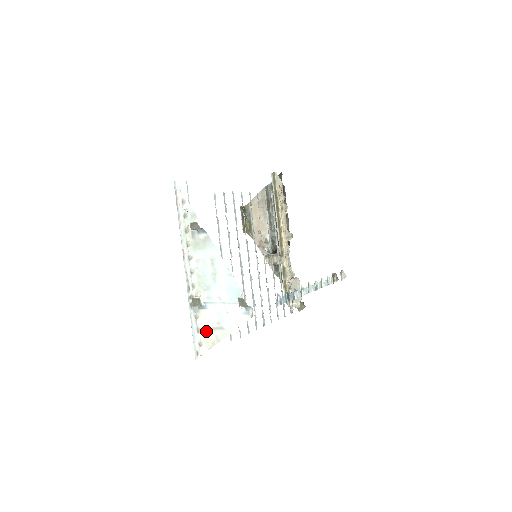
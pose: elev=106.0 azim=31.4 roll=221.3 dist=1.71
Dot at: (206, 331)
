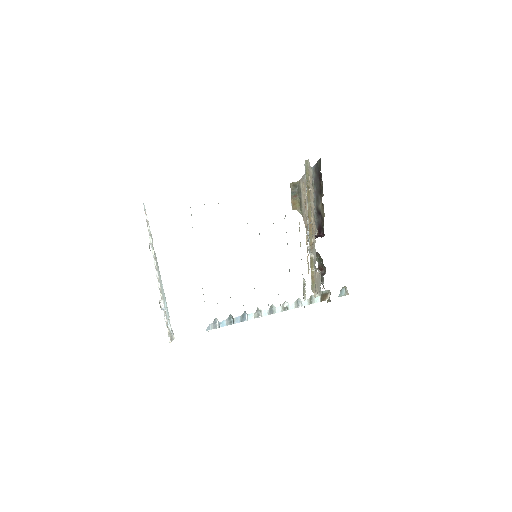
Dot at: (168, 328)
